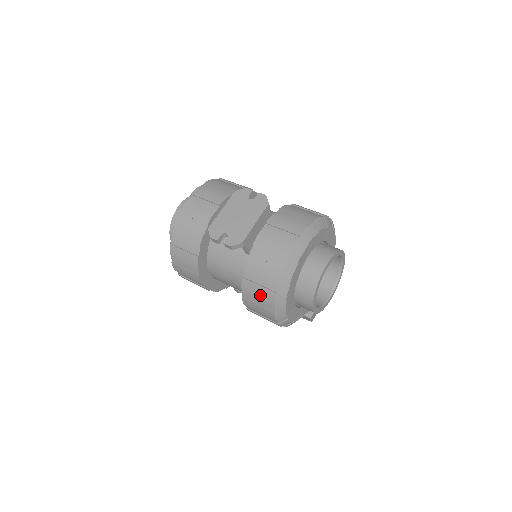
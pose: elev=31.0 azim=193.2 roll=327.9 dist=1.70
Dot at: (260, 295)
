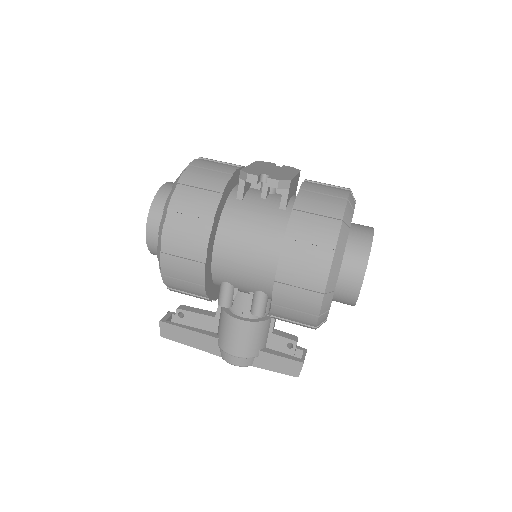
Dot at: (314, 240)
